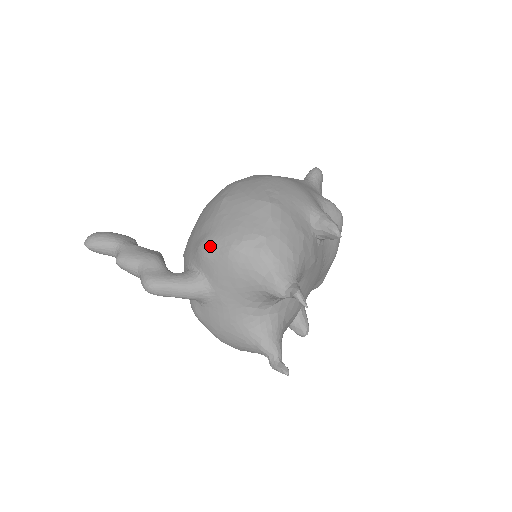
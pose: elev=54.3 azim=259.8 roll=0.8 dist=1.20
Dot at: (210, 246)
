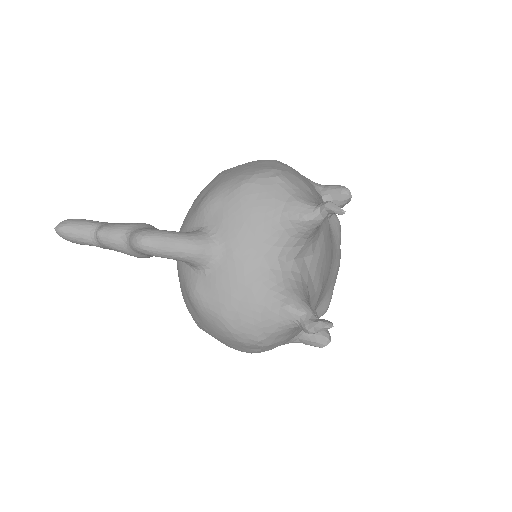
Dot at: (216, 192)
